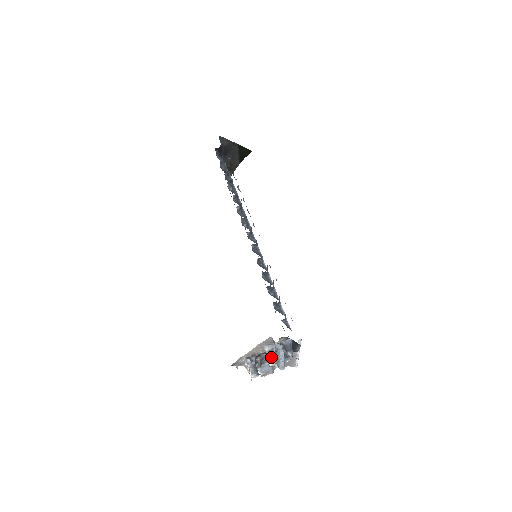
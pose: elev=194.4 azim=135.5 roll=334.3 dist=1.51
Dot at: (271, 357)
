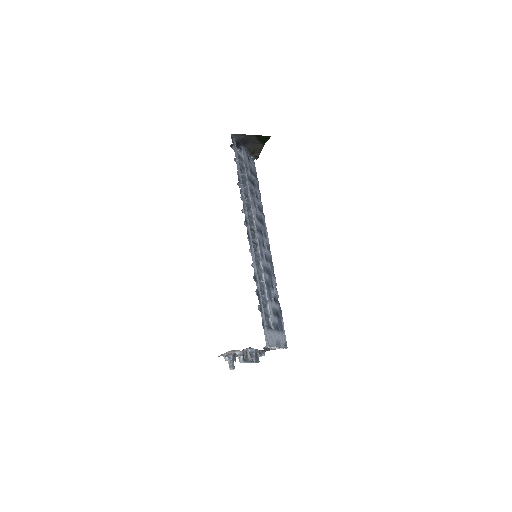
Dot at: occluded
